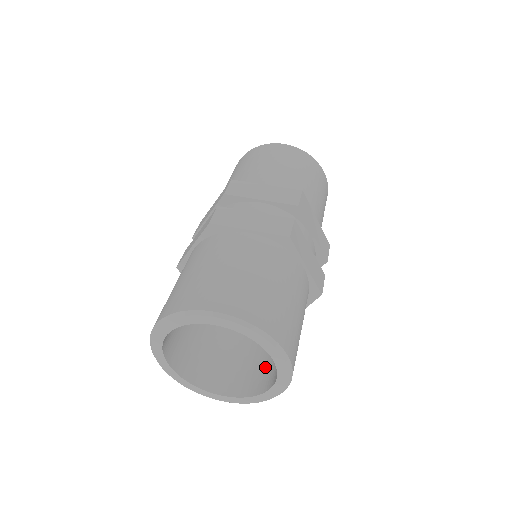
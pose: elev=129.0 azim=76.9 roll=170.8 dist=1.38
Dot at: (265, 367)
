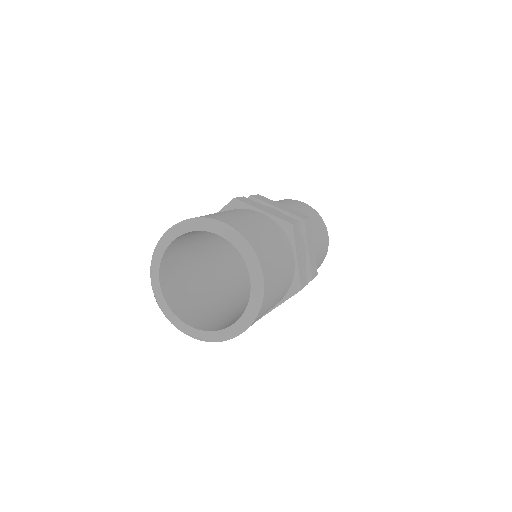
Dot at: (235, 319)
